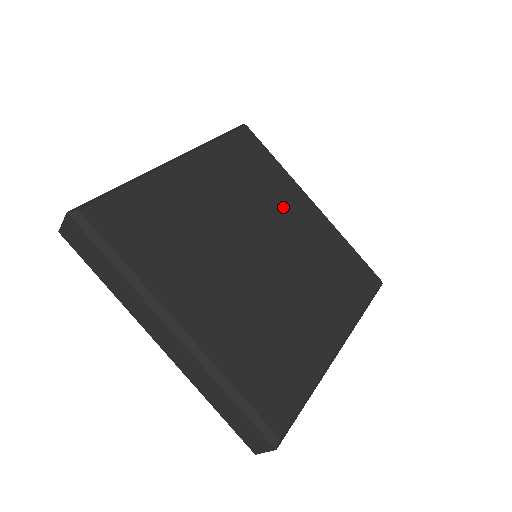
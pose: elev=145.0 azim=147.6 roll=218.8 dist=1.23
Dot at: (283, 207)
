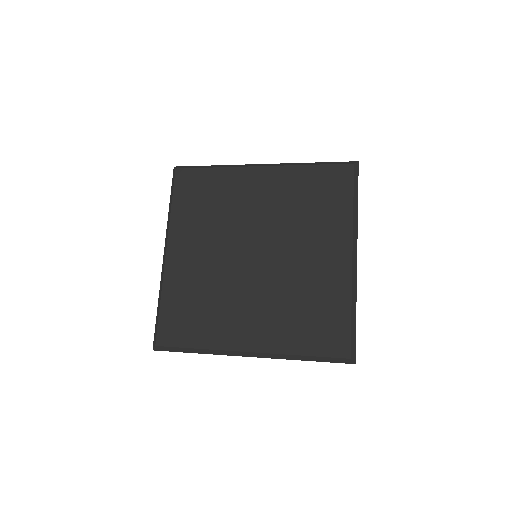
Dot at: (243, 200)
